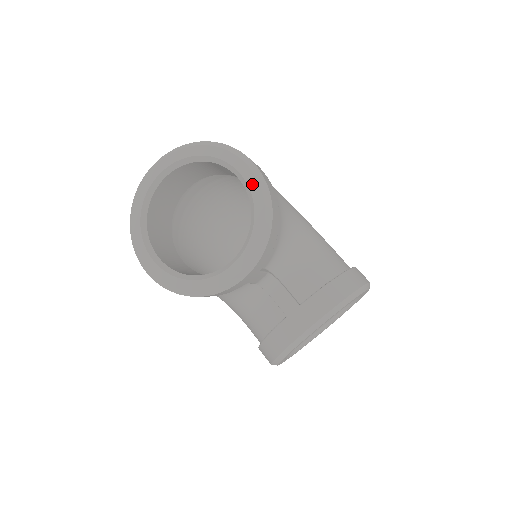
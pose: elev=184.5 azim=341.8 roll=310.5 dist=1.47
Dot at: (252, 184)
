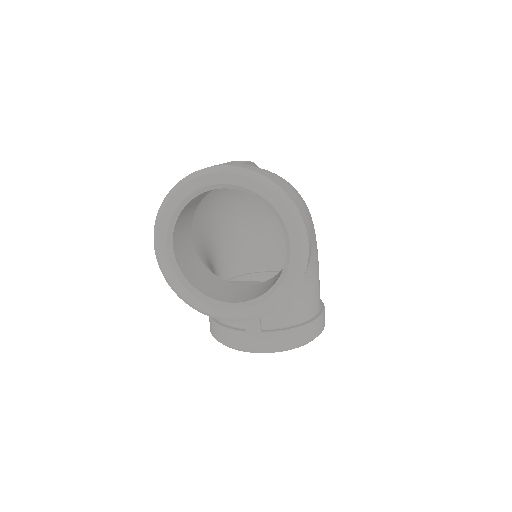
Dot at: (293, 266)
